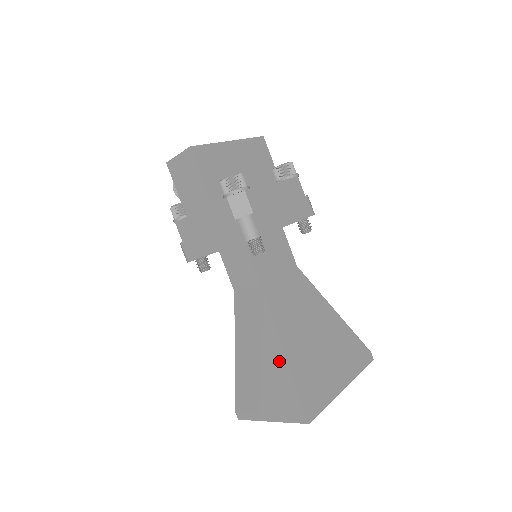
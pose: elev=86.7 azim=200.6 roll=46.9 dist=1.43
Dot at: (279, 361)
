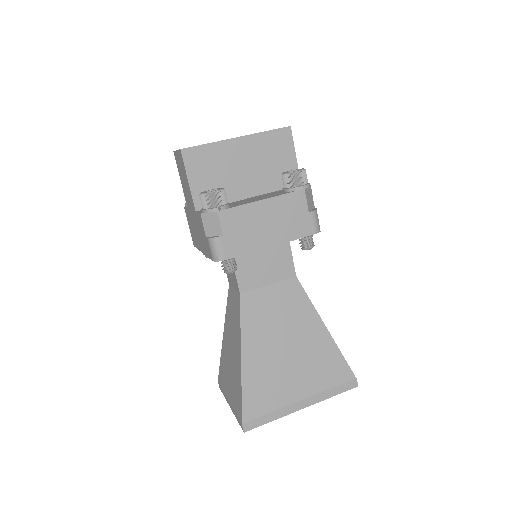
Dot at: (238, 368)
